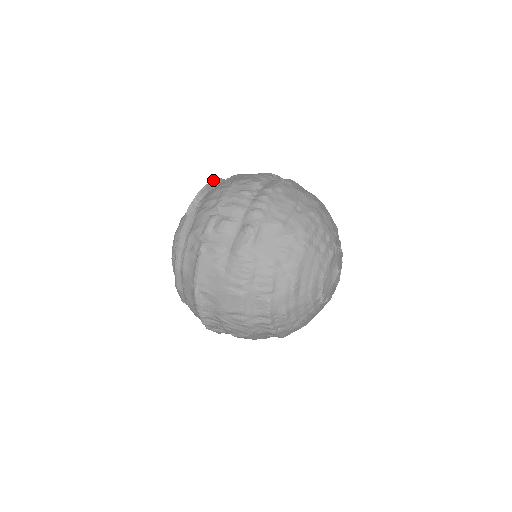
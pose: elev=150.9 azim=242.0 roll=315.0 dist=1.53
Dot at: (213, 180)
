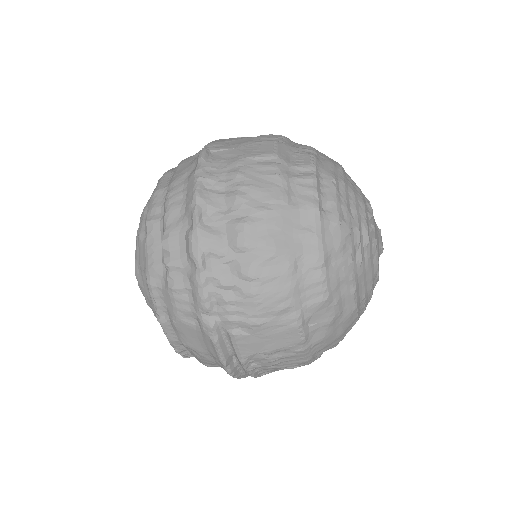
Dot at: occluded
